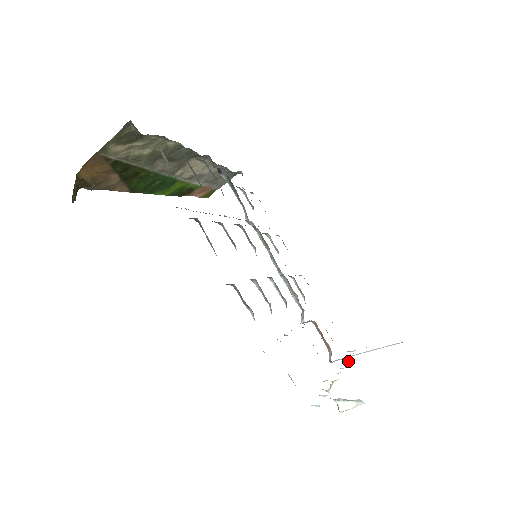
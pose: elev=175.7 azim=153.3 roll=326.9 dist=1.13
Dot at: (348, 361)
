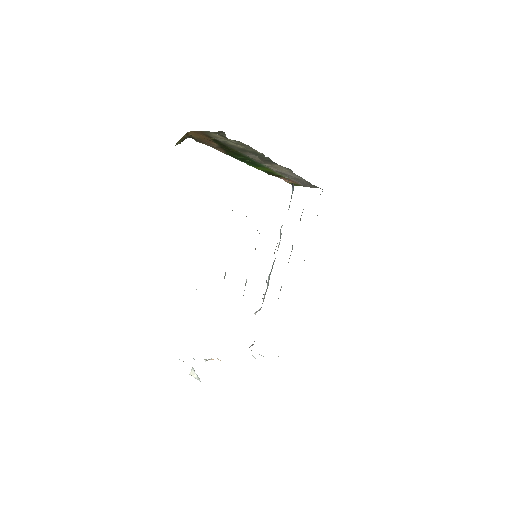
Dot at: (255, 358)
